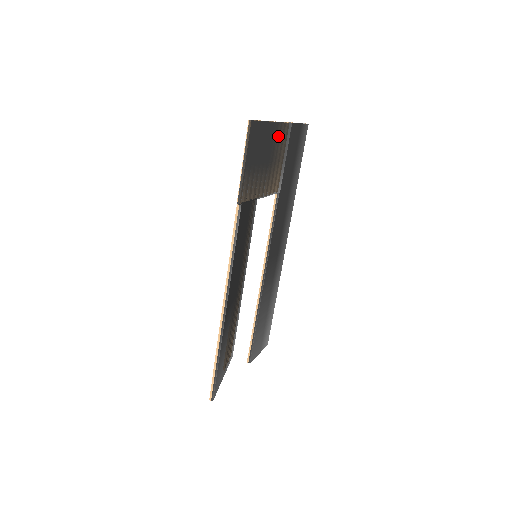
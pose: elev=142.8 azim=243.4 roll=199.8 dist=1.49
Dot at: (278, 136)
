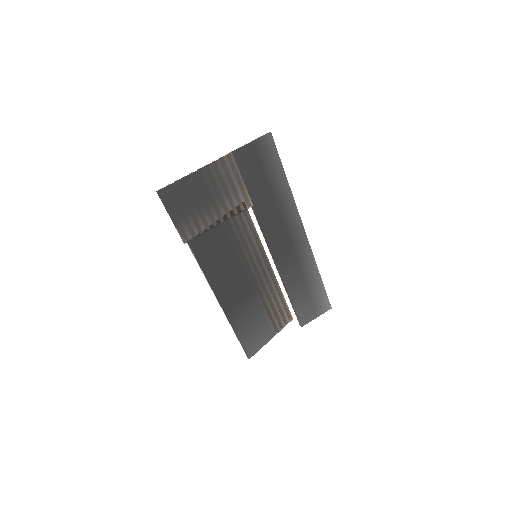
Dot at: (213, 175)
